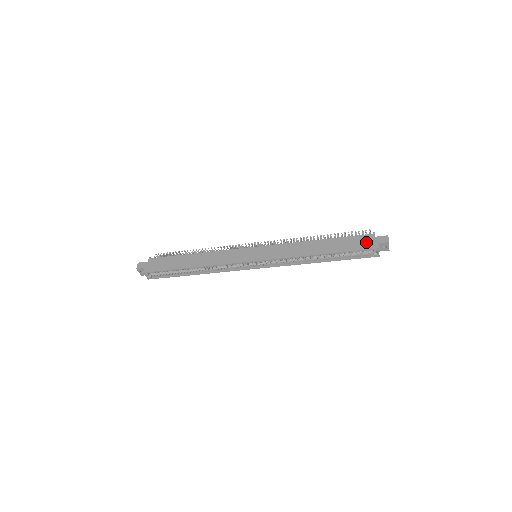
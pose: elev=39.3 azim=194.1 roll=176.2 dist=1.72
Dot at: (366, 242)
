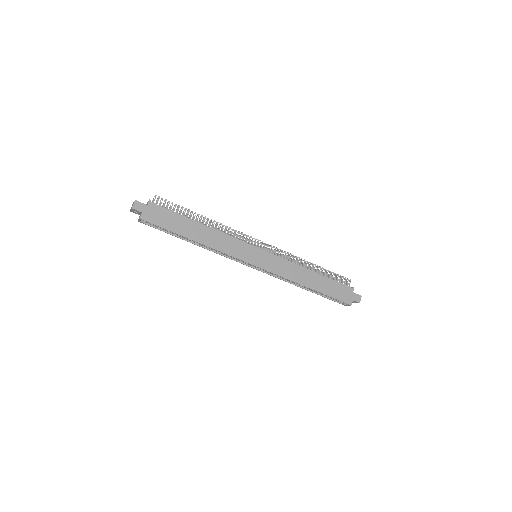
Dot at: (345, 294)
